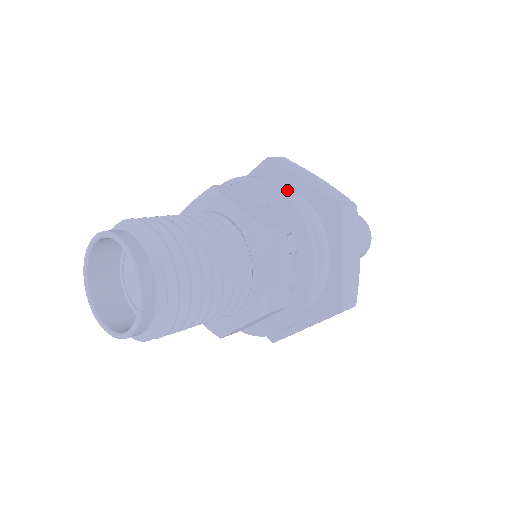
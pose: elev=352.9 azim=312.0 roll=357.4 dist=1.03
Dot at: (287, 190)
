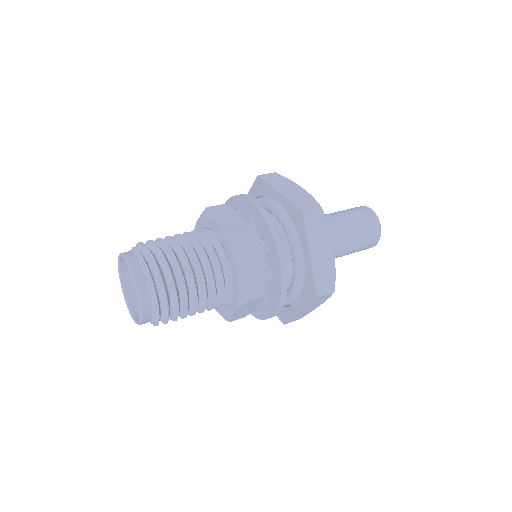
Dot at: (270, 201)
